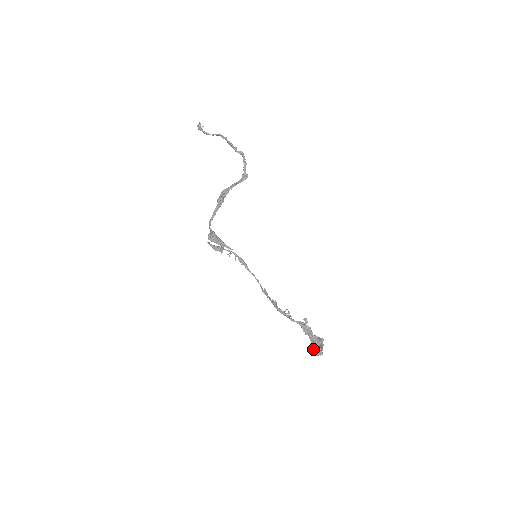
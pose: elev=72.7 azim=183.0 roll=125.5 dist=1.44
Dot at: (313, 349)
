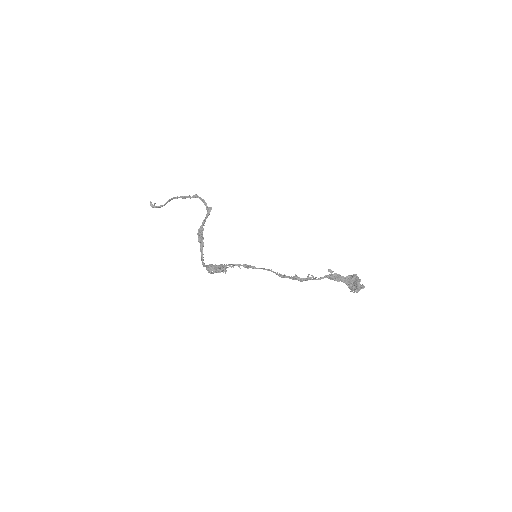
Dot at: (353, 287)
